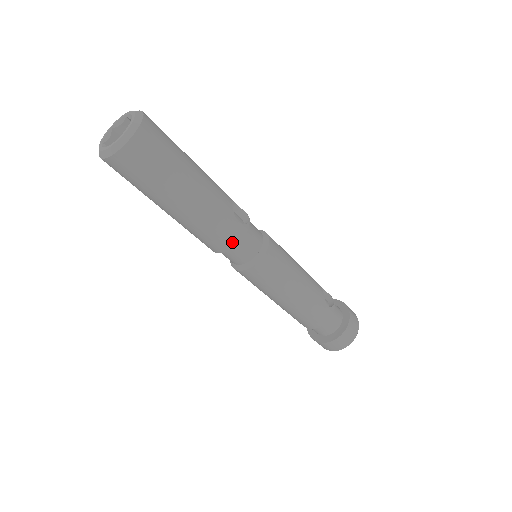
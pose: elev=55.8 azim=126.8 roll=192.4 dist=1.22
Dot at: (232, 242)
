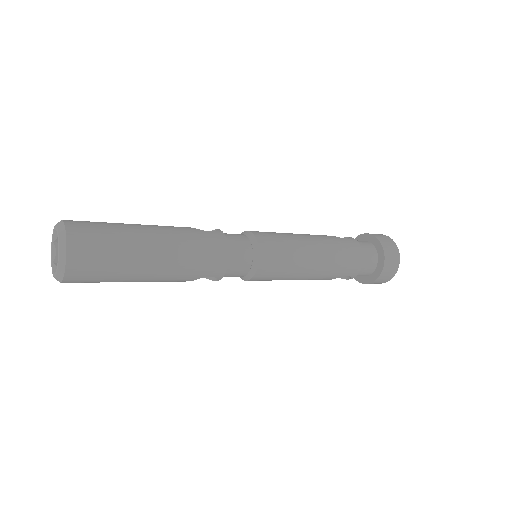
Dot at: (223, 247)
